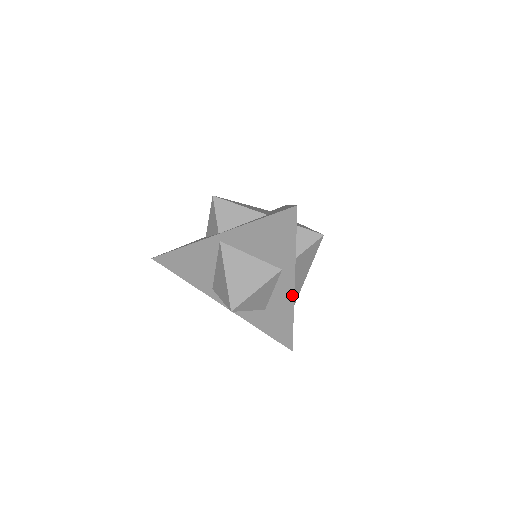
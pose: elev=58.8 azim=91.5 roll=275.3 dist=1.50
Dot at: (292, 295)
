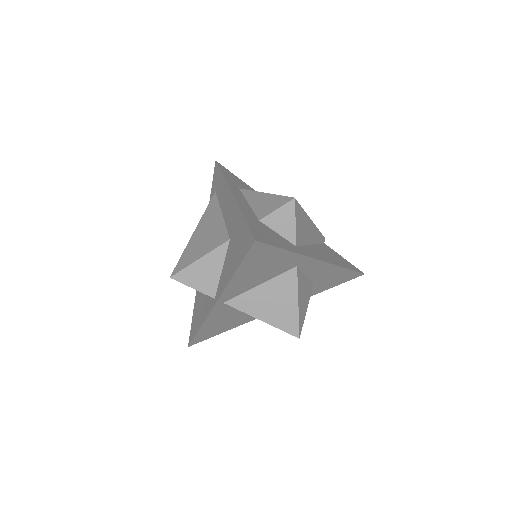
Dot at: (325, 264)
